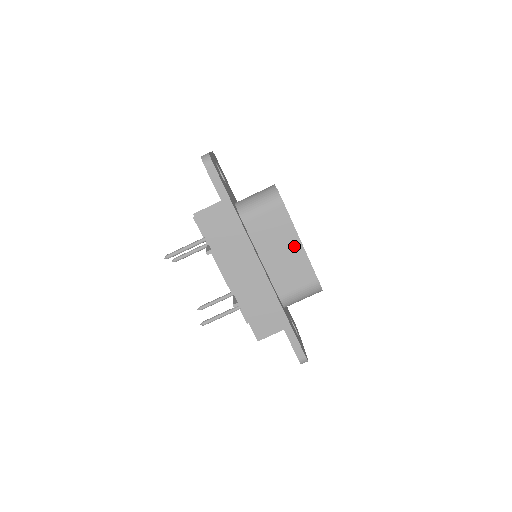
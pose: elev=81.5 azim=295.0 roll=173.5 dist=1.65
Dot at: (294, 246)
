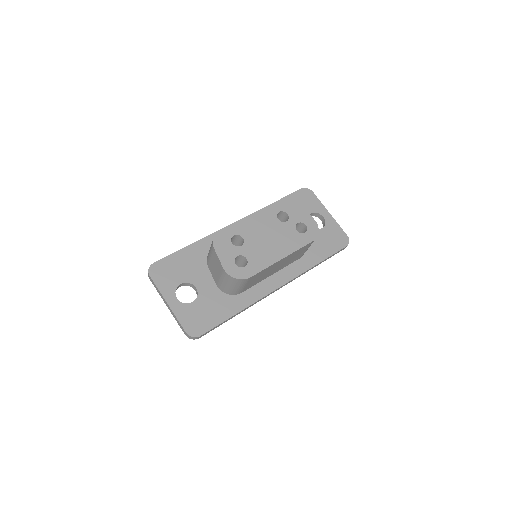
Dot at: (280, 262)
